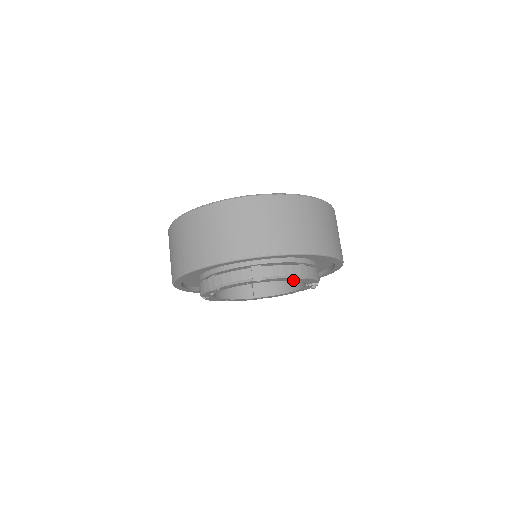
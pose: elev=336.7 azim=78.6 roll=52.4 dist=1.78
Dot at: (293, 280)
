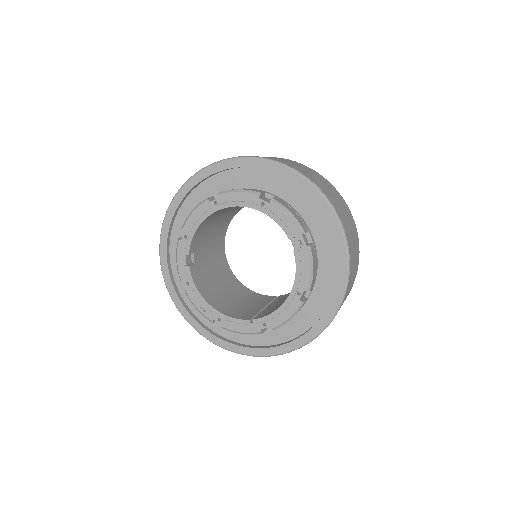
Dot at: (258, 209)
